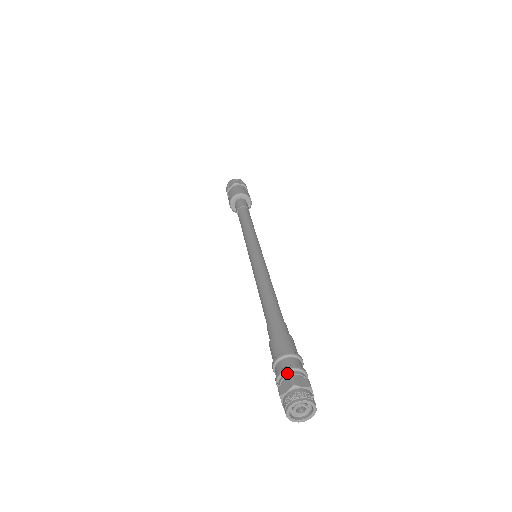
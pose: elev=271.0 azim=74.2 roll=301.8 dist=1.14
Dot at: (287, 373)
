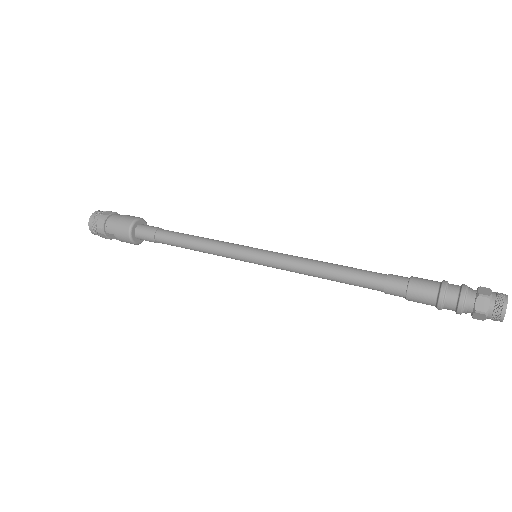
Dot at: (467, 297)
